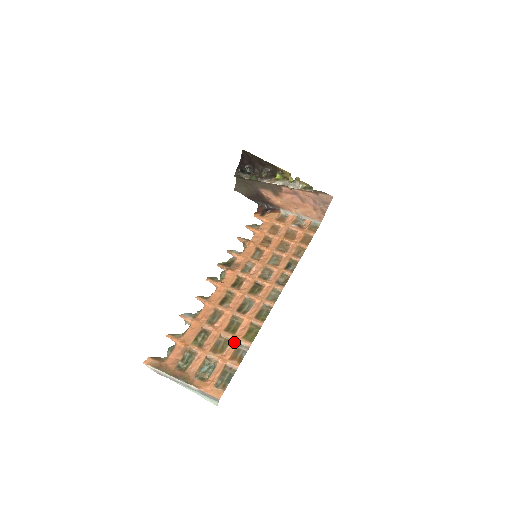
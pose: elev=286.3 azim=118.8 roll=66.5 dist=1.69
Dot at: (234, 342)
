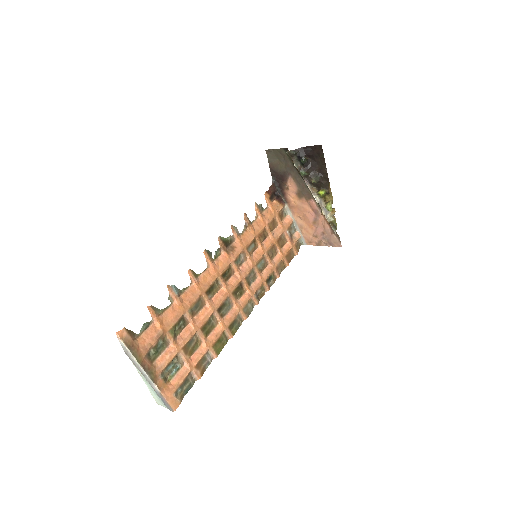
Dot at: (204, 347)
